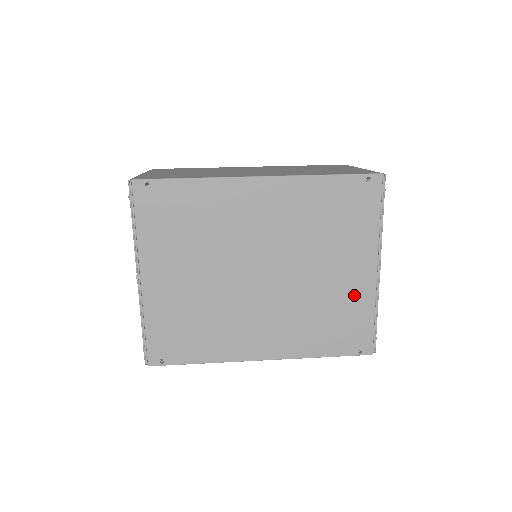
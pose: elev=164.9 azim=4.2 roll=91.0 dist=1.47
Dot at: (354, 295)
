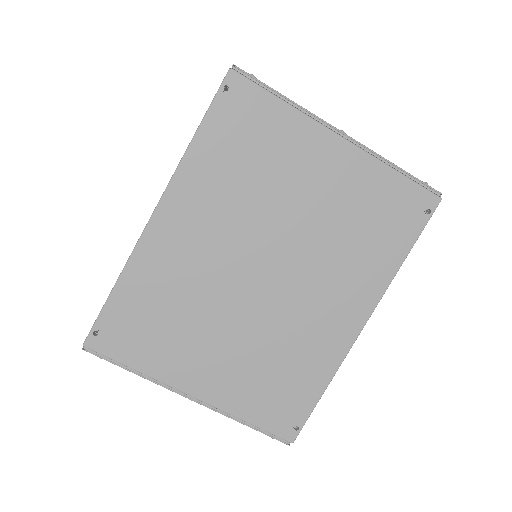
Dot at: (355, 181)
